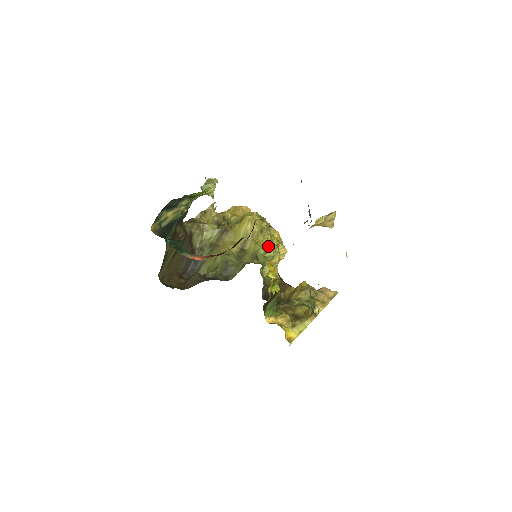
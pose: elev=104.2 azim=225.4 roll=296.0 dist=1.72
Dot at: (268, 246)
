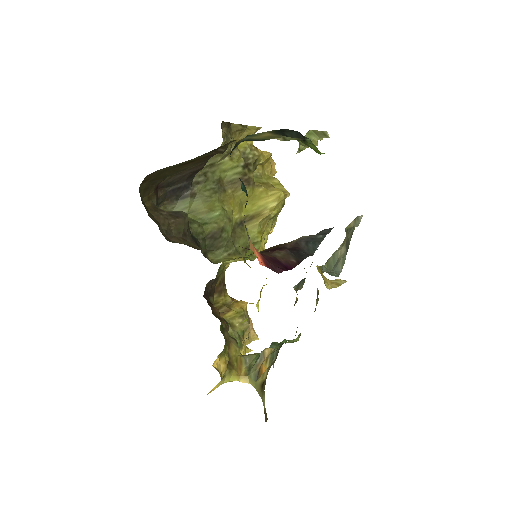
Dot at: occluded
